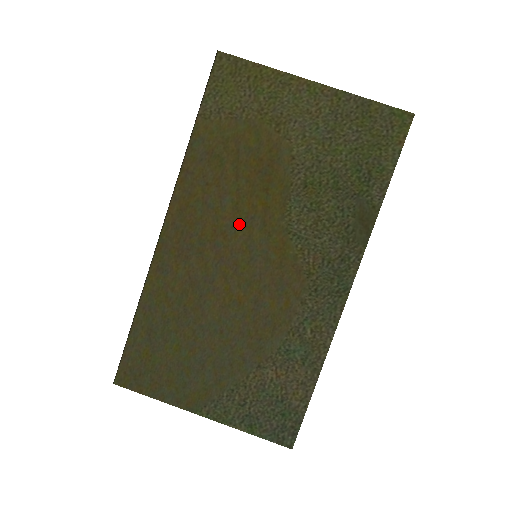
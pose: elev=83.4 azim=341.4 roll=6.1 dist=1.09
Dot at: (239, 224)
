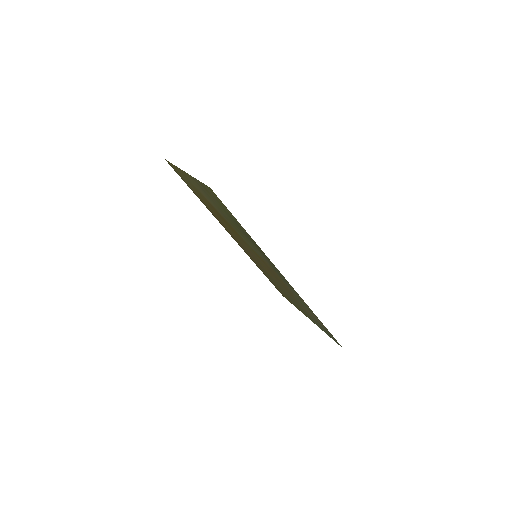
Dot at: (240, 240)
